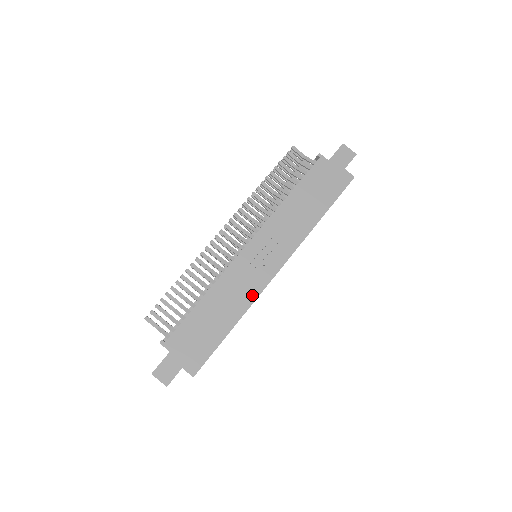
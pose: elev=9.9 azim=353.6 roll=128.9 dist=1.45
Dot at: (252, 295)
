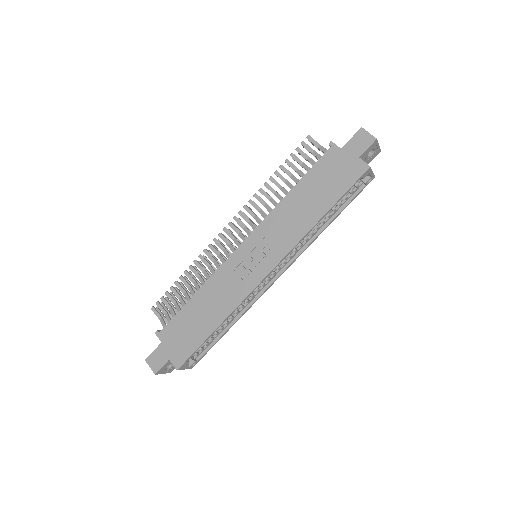
Dot at: (239, 296)
